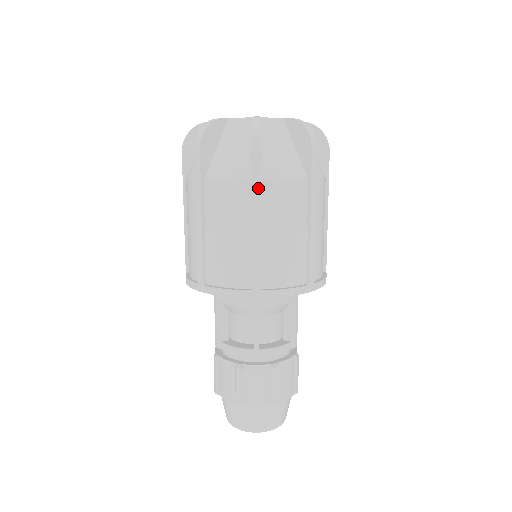
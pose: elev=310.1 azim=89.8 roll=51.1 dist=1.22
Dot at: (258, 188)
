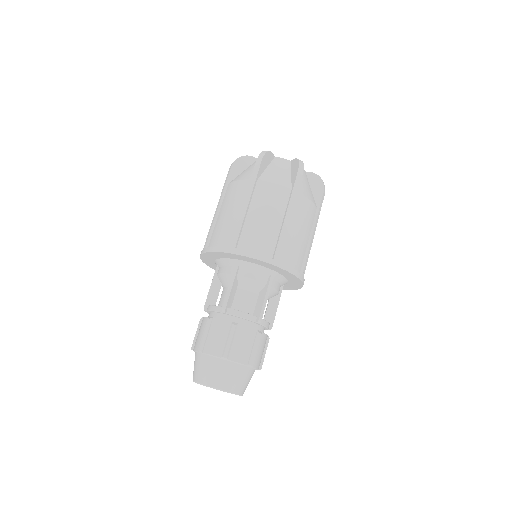
Dot at: (253, 184)
